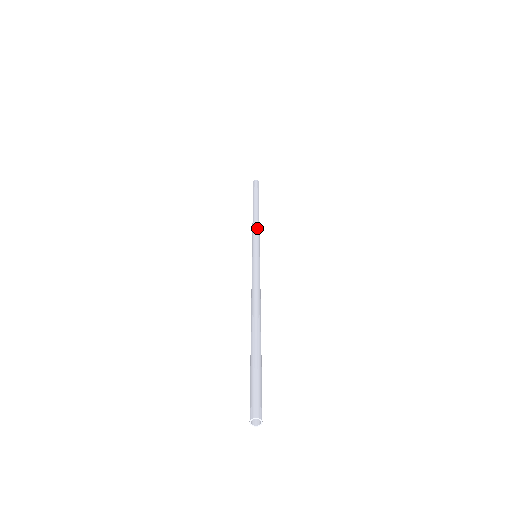
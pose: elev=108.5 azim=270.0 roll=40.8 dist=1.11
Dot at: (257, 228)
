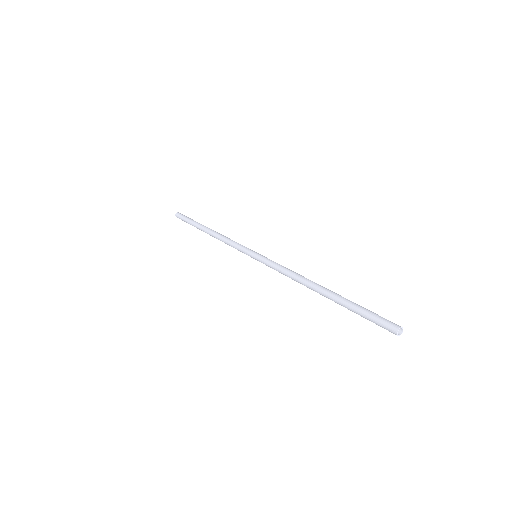
Dot at: (229, 240)
